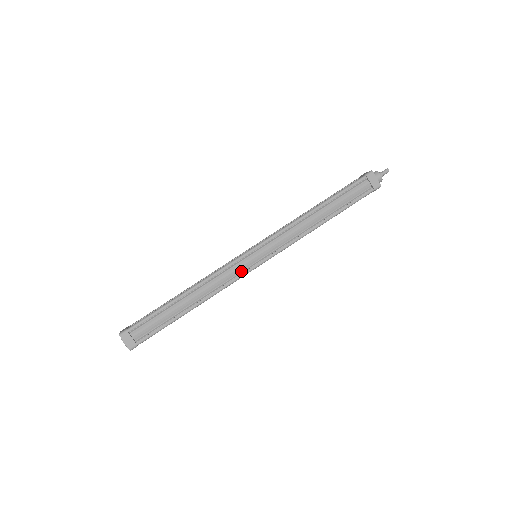
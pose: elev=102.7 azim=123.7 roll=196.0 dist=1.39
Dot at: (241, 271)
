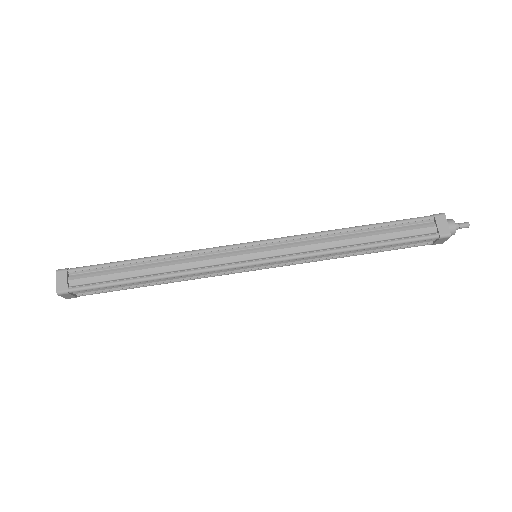
Dot at: (228, 262)
